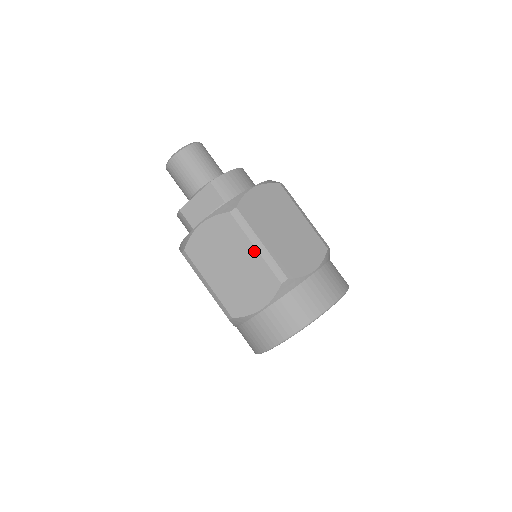
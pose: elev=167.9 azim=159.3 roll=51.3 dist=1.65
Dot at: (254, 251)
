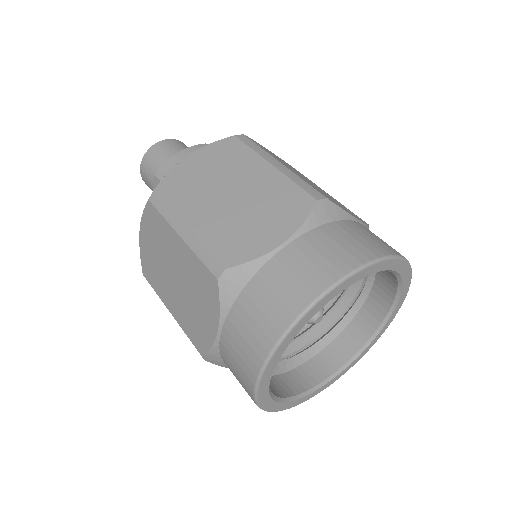
Dot at: (181, 242)
